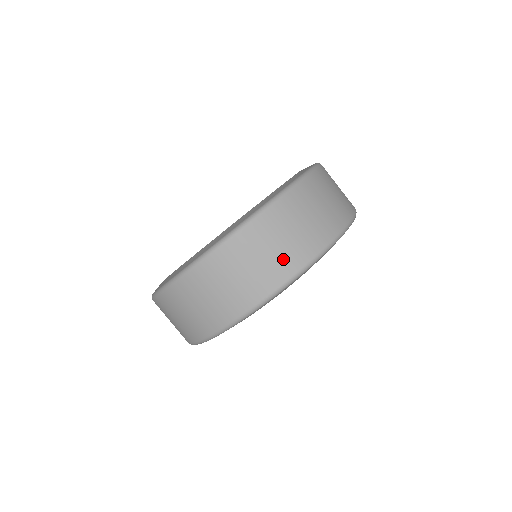
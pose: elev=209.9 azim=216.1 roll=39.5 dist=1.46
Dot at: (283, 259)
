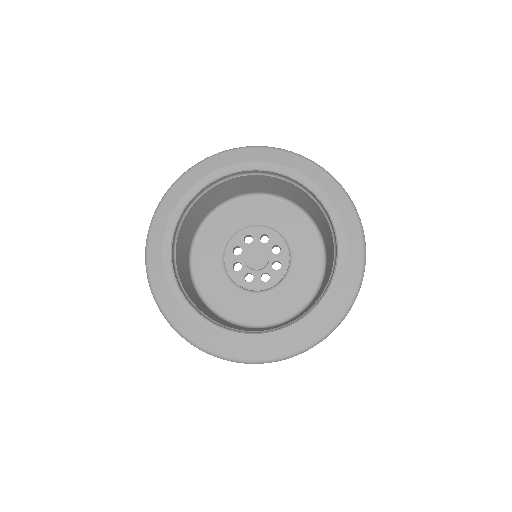
Dot at: occluded
